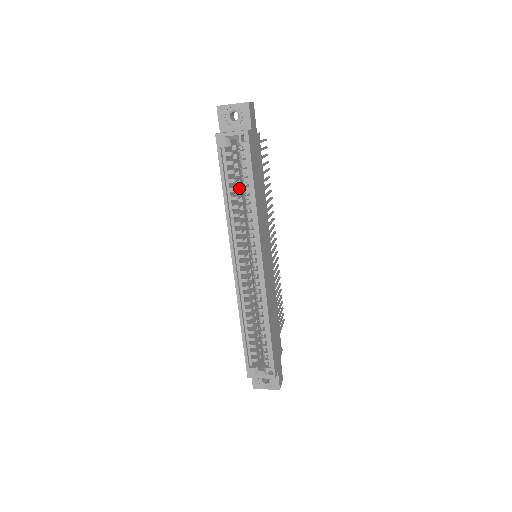
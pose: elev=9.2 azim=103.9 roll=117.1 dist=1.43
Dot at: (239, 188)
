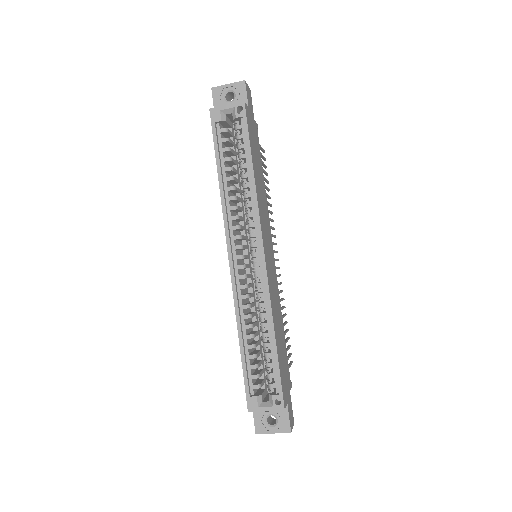
Dot at: (235, 171)
